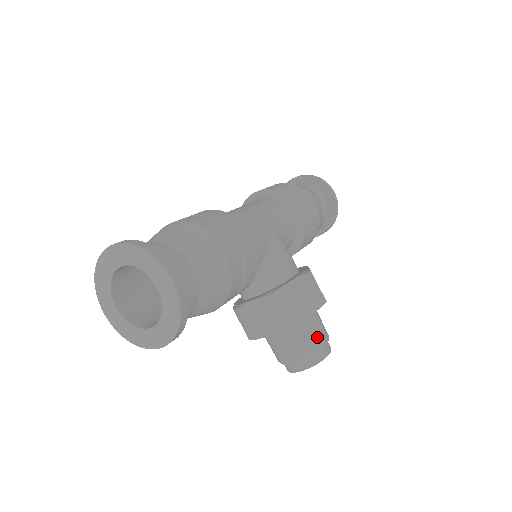
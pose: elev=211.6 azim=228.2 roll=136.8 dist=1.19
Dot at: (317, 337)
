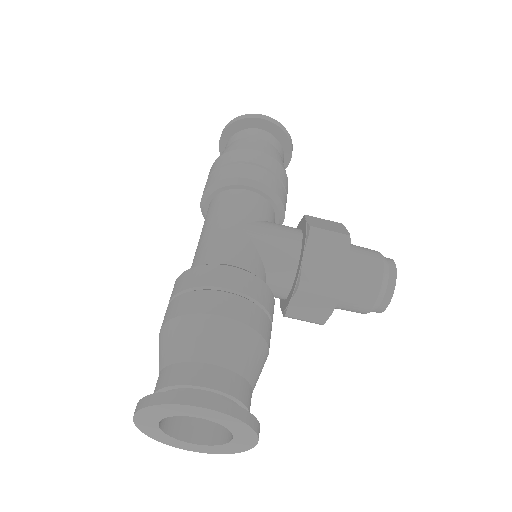
Dot at: (372, 270)
